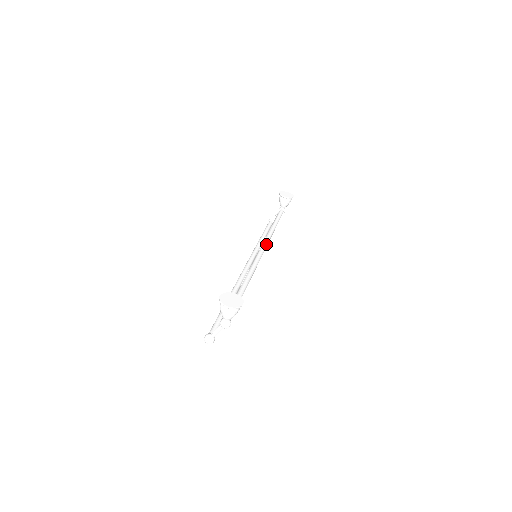
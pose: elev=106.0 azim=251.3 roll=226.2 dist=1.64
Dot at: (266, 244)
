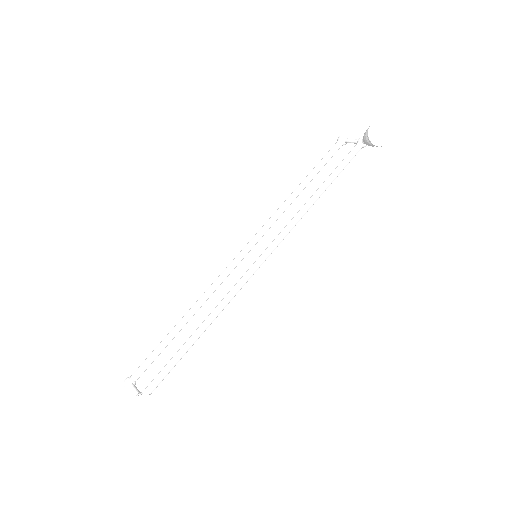
Dot at: (280, 242)
